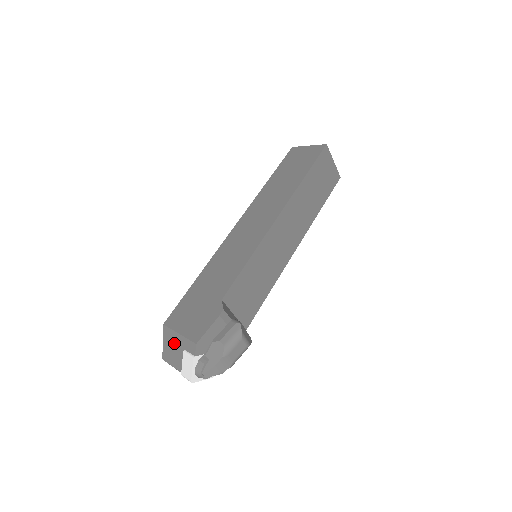
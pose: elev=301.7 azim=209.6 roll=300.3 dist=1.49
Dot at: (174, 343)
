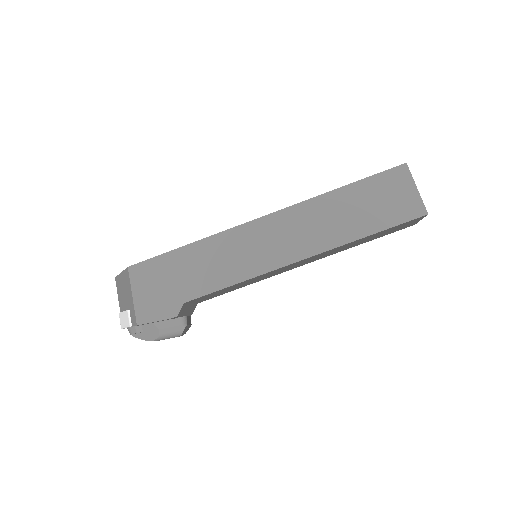
Dot at: (126, 291)
